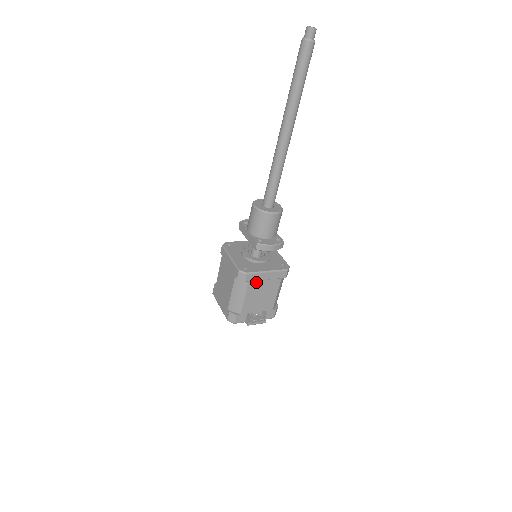
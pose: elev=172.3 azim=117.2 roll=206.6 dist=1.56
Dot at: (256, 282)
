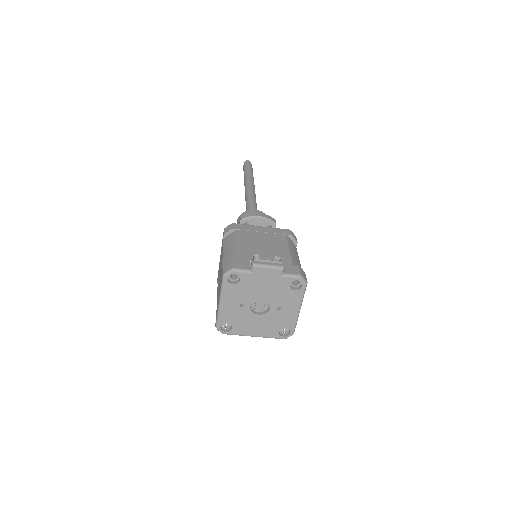
Dot at: (249, 232)
